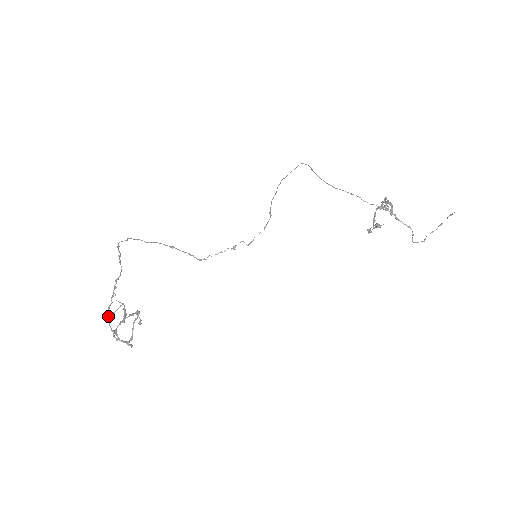
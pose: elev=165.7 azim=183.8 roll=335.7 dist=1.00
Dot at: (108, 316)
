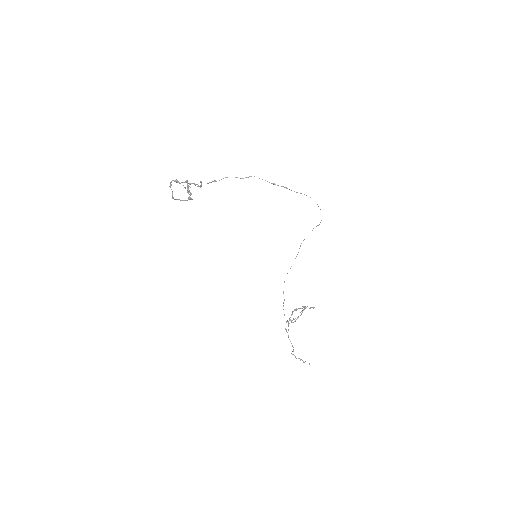
Dot at: occluded
